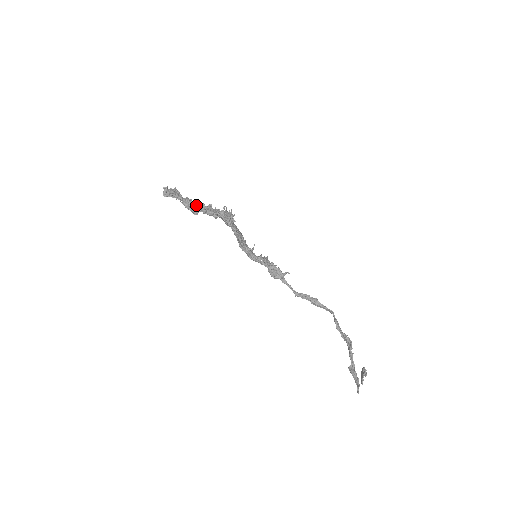
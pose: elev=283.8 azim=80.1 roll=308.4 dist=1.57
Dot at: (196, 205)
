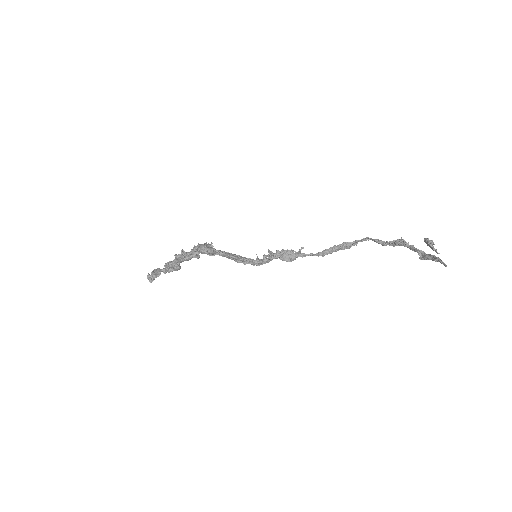
Dot at: (172, 261)
